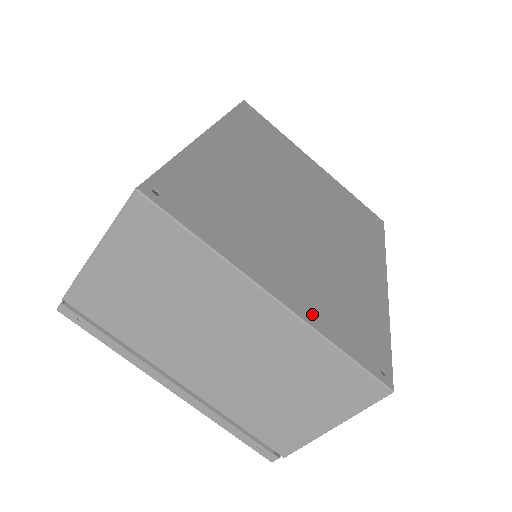
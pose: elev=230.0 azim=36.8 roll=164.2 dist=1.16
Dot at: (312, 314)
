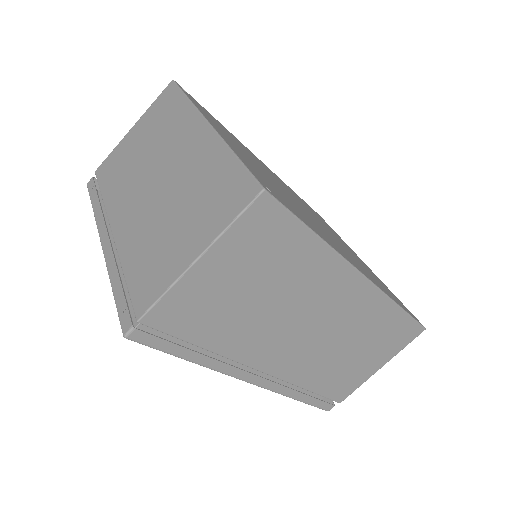
Dot at: (233, 148)
